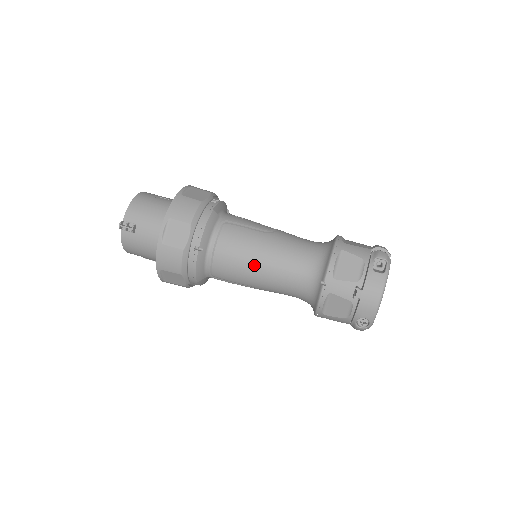
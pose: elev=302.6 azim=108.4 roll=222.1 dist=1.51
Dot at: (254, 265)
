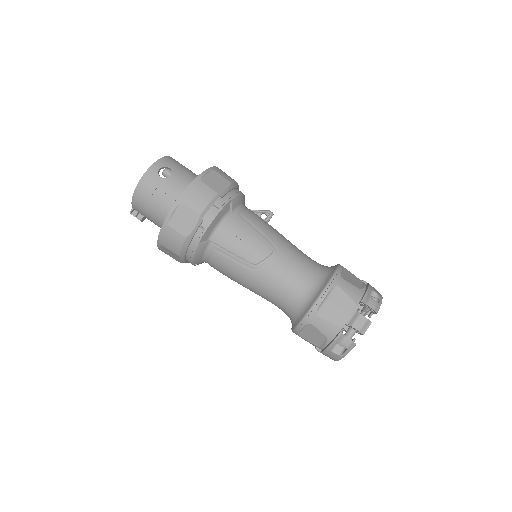
Dot at: occluded
